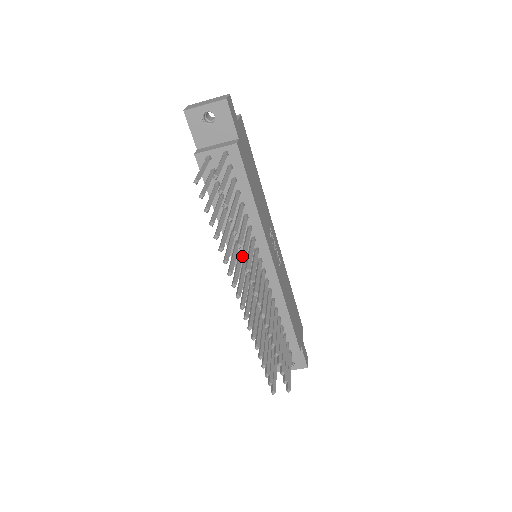
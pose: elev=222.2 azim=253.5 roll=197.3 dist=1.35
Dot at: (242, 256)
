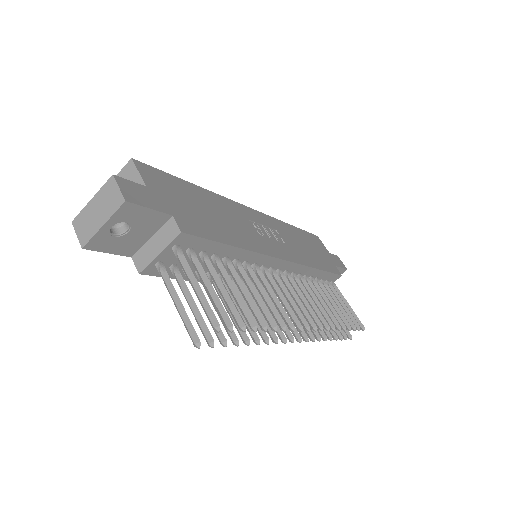
Dot at: (281, 329)
